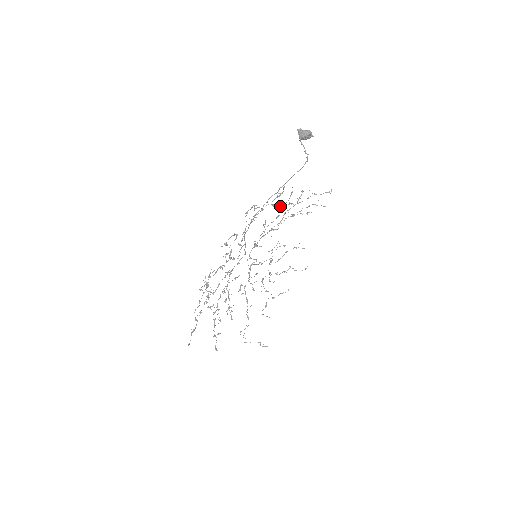
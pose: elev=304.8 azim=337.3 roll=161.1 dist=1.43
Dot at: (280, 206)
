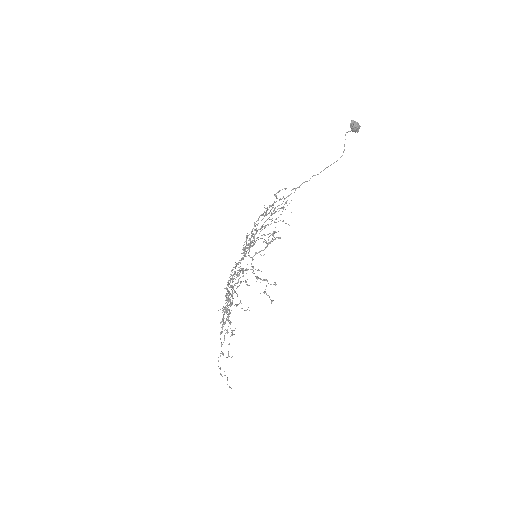
Dot at: (273, 213)
